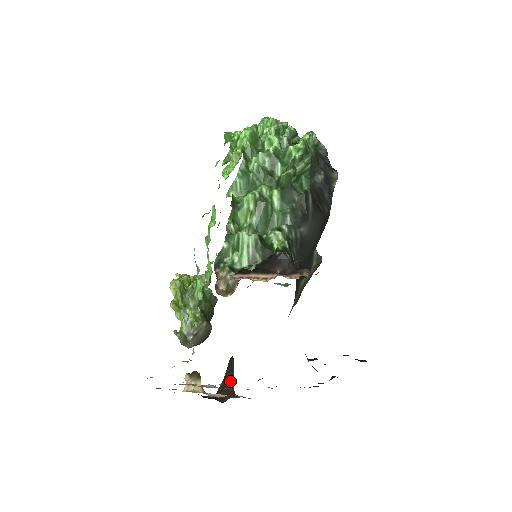
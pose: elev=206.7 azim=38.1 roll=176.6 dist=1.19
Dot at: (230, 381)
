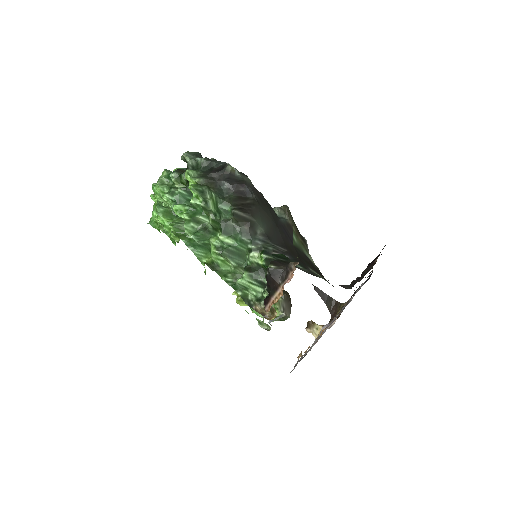
Dot at: (329, 300)
